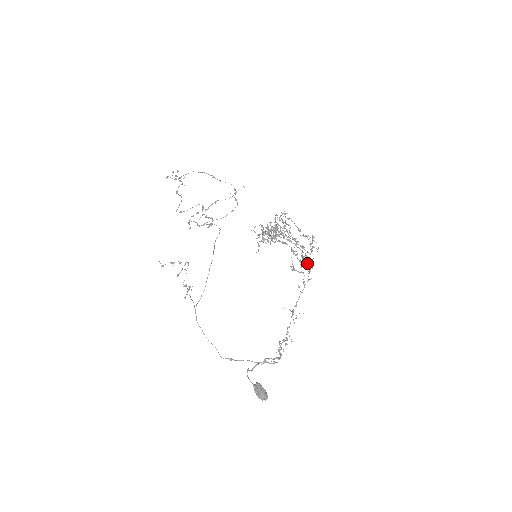
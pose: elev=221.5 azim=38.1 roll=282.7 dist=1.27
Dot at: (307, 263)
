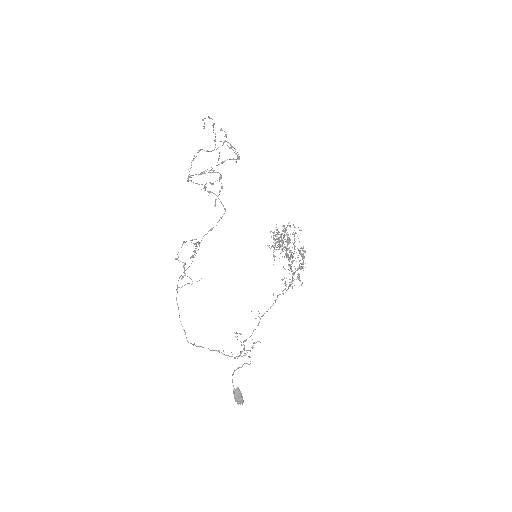
Dot at: (301, 285)
